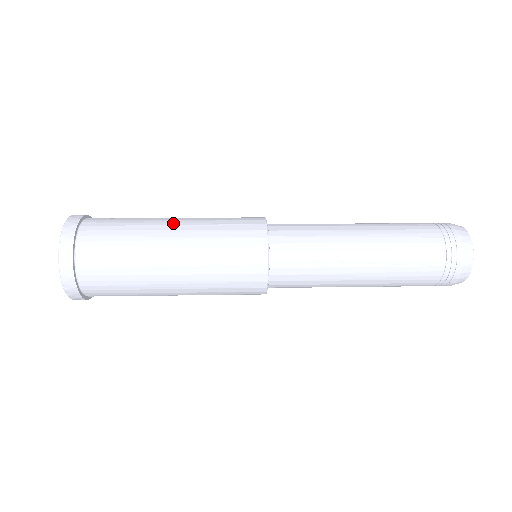
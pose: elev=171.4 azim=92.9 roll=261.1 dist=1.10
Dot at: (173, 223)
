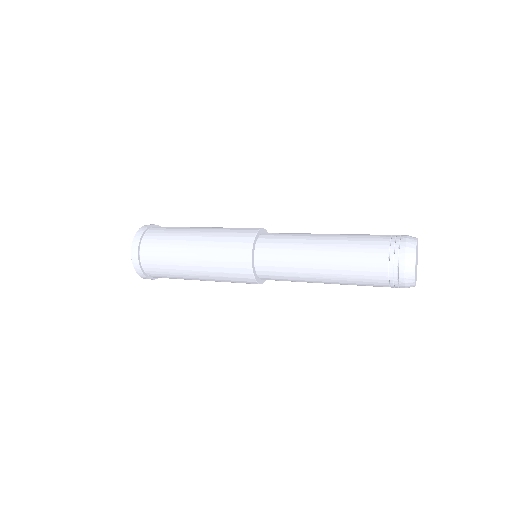
Dot at: (204, 227)
